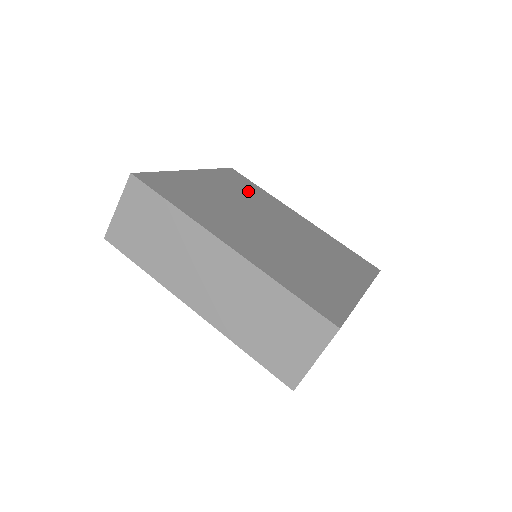
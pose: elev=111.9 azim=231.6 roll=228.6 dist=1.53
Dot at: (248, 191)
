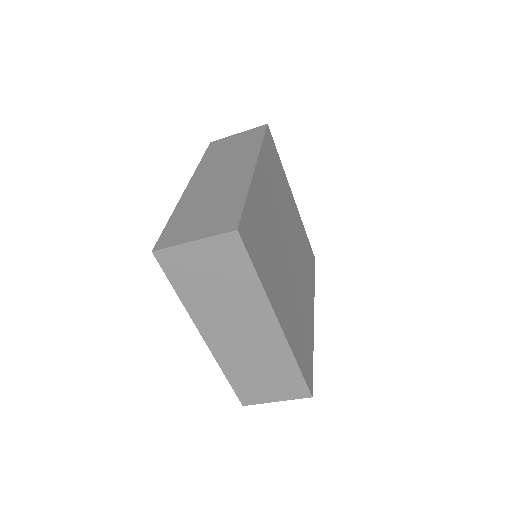
Dot at: (306, 256)
